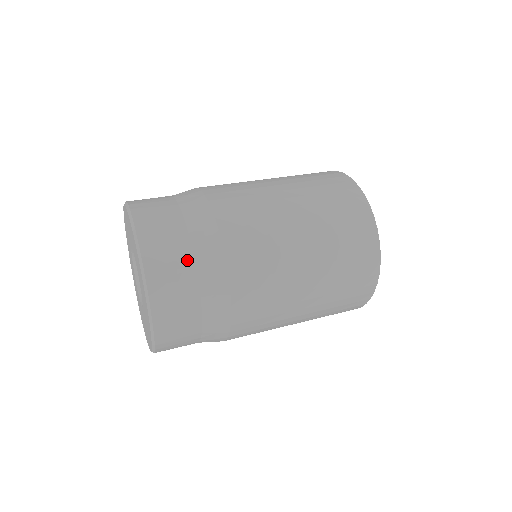
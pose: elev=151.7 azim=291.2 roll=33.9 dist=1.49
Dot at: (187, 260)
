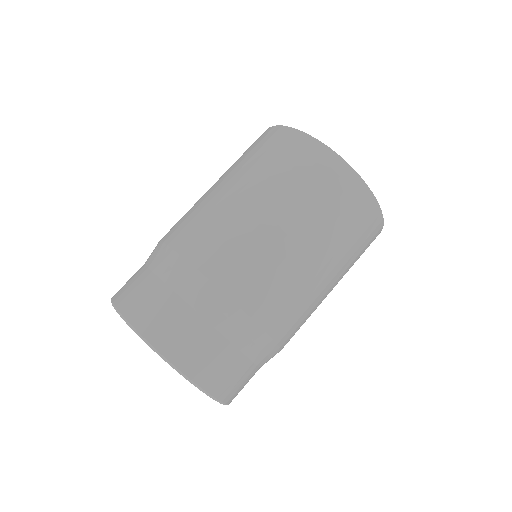
Dot at: (181, 308)
